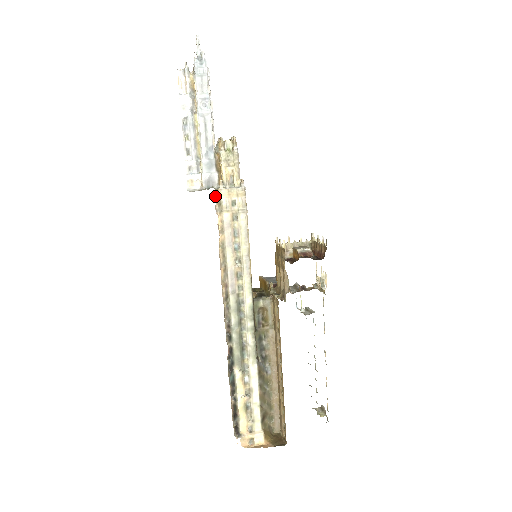
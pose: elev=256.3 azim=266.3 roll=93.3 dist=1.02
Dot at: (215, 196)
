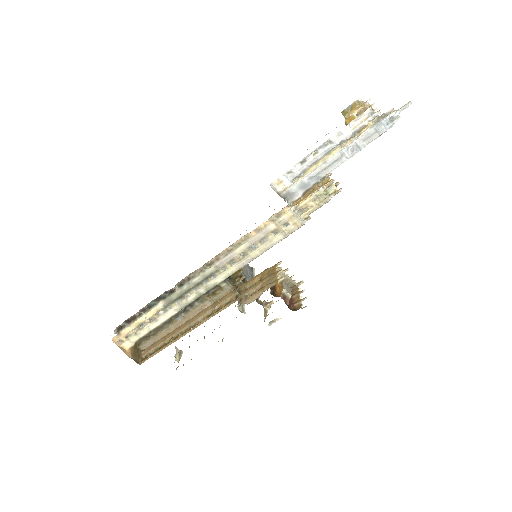
Dot at: (282, 209)
